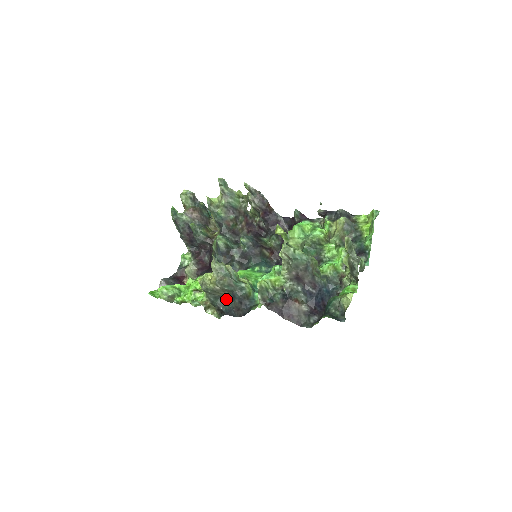
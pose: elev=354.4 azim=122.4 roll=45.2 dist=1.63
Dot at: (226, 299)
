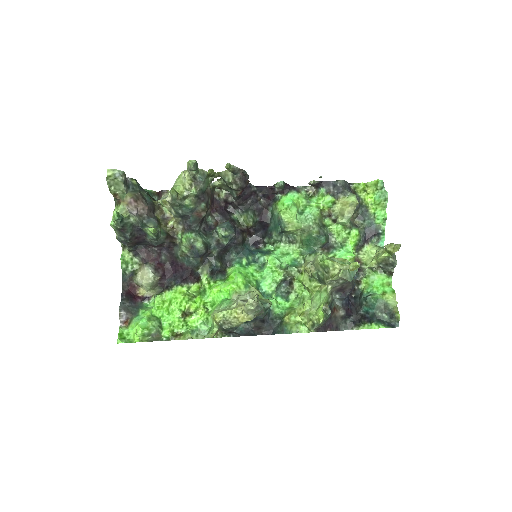
Dot at: occluded
